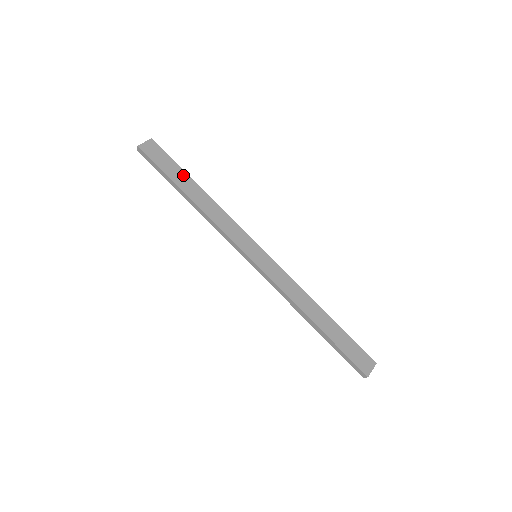
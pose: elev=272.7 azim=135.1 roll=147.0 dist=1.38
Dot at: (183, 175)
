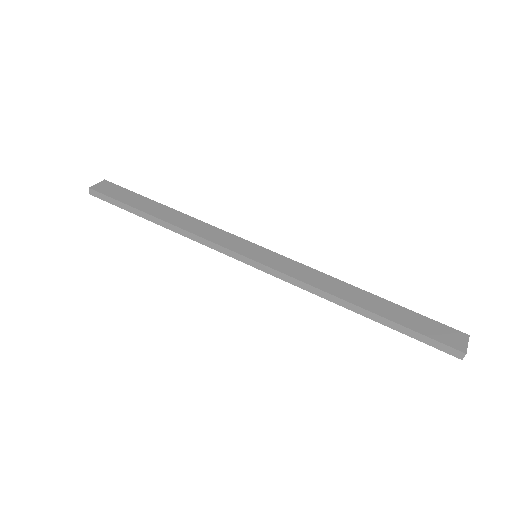
Dot at: (146, 201)
